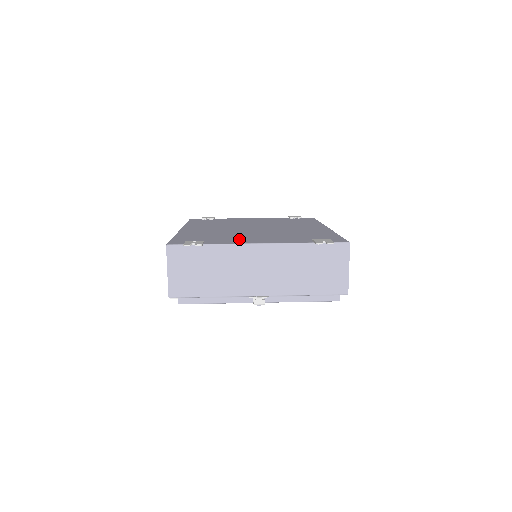
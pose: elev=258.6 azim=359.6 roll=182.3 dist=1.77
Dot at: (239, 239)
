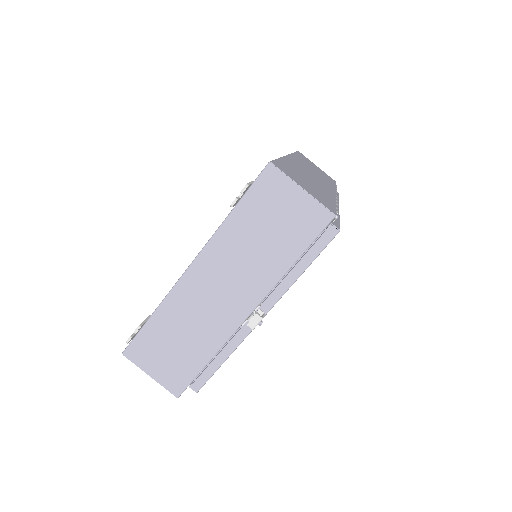
Dot at: occluded
